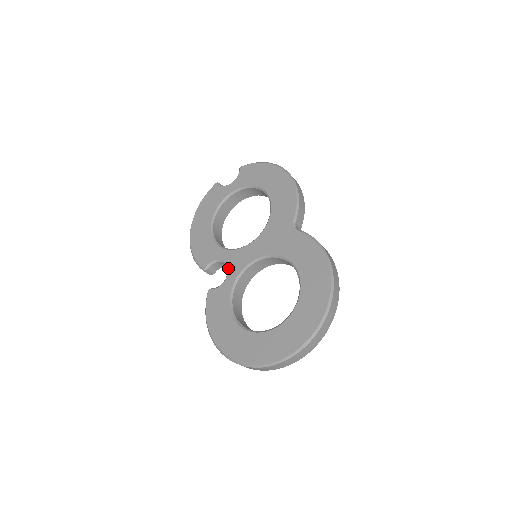
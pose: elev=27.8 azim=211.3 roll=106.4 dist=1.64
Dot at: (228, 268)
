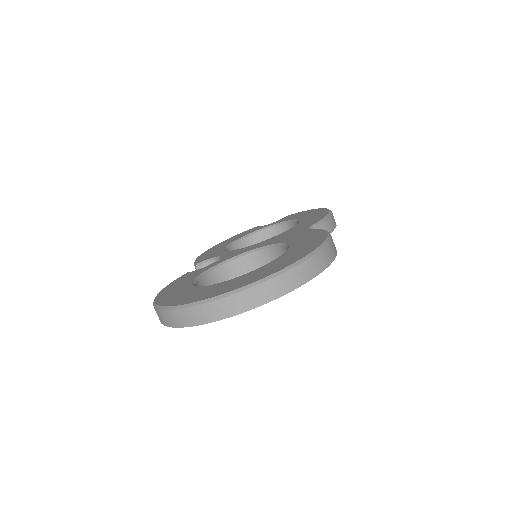
Dot at: (220, 258)
